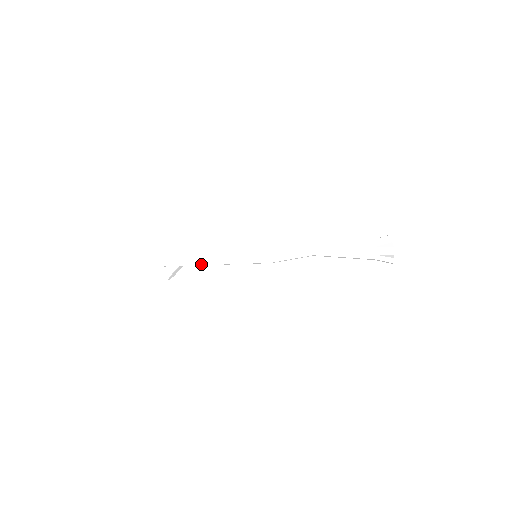
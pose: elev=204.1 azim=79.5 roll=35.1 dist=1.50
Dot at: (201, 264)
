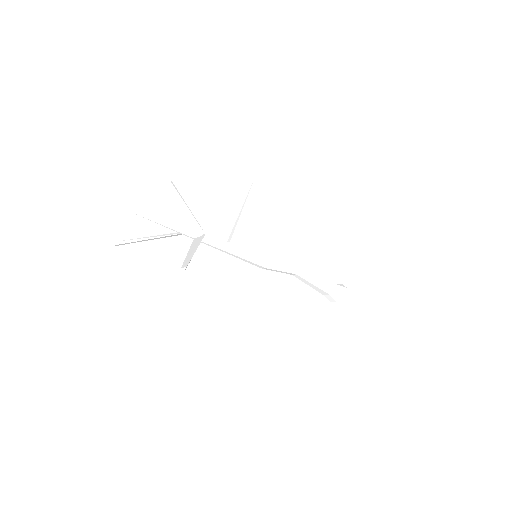
Dot at: (208, 242)
